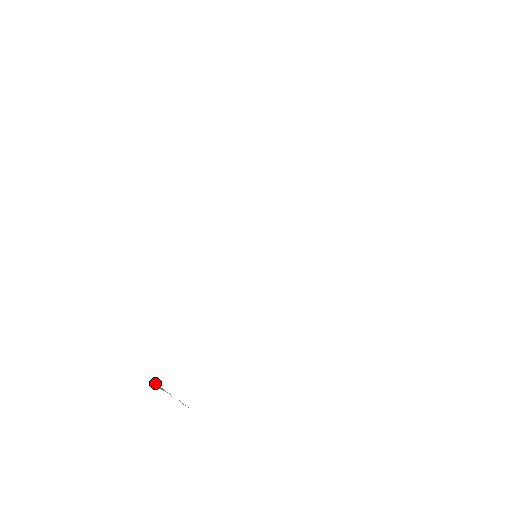
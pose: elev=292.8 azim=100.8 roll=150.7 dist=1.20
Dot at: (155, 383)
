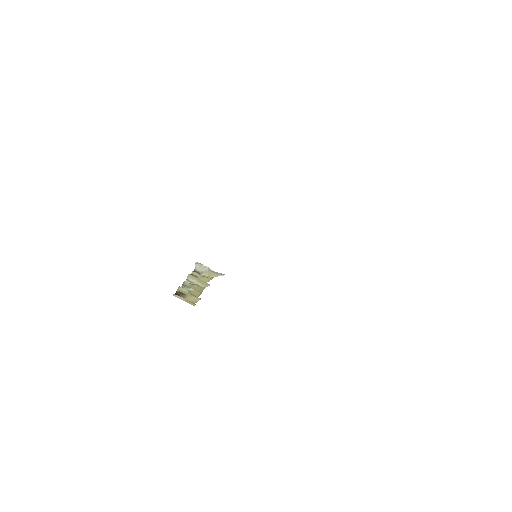
Dot at: (195, 266)
